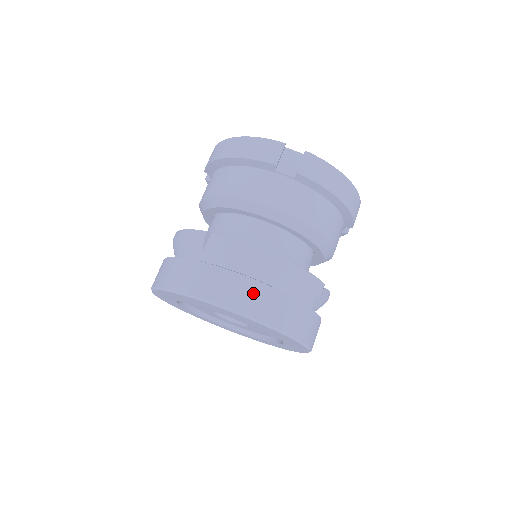
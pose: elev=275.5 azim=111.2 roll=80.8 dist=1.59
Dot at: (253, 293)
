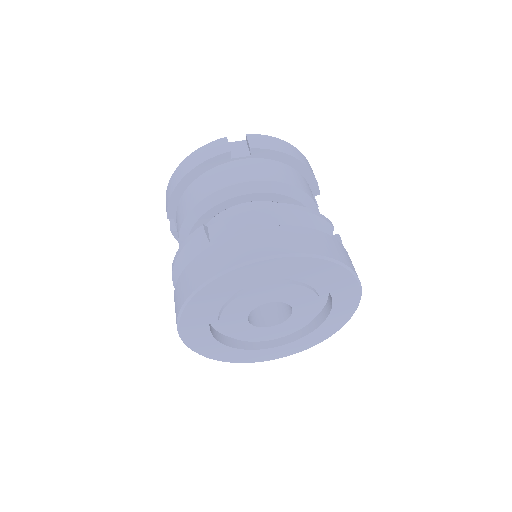
Dot at: (279, 236)
